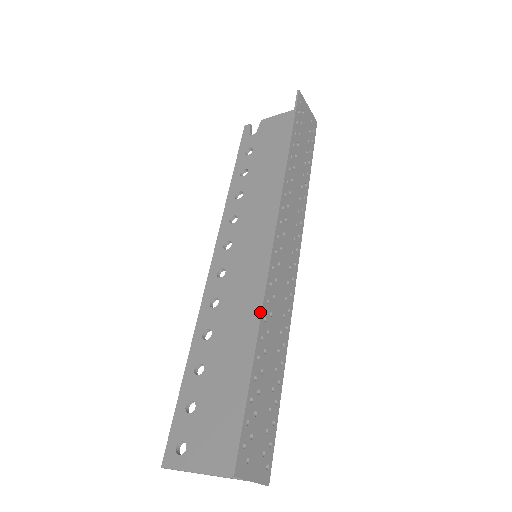
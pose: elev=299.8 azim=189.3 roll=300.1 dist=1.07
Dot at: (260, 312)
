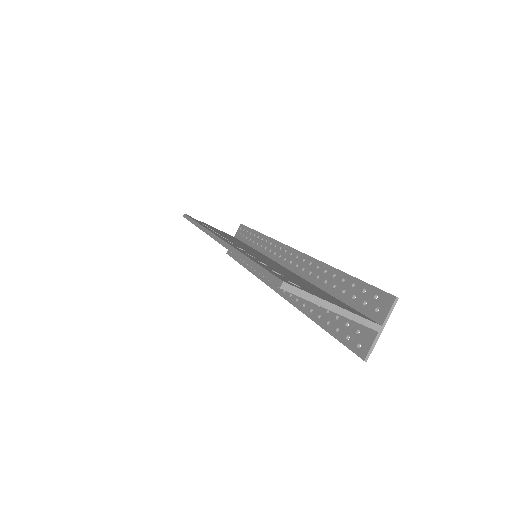
Dot at: occluded
